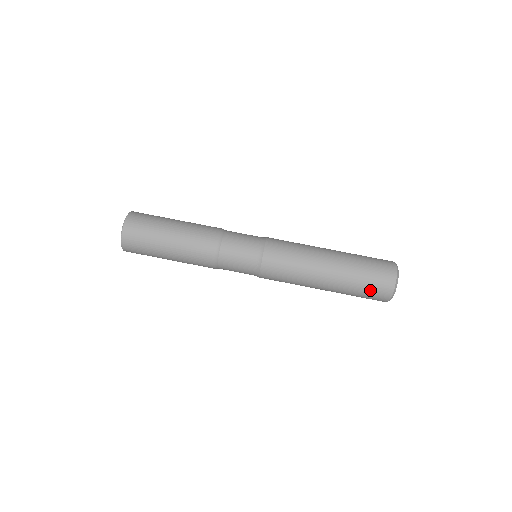
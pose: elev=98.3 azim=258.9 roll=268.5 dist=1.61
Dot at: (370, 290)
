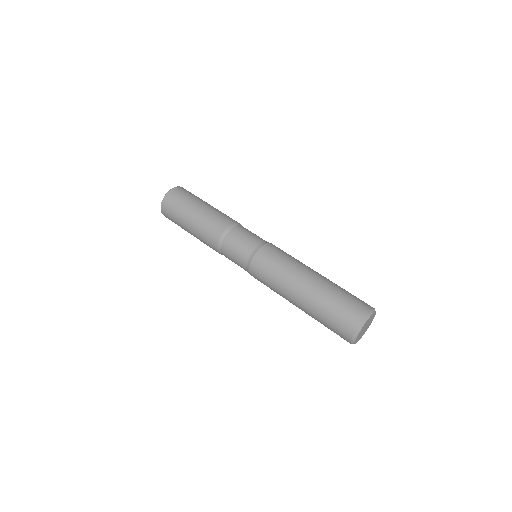
Dot at: (332, 329)
